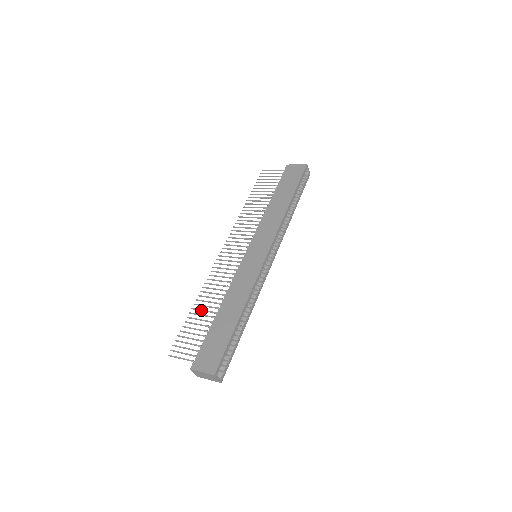
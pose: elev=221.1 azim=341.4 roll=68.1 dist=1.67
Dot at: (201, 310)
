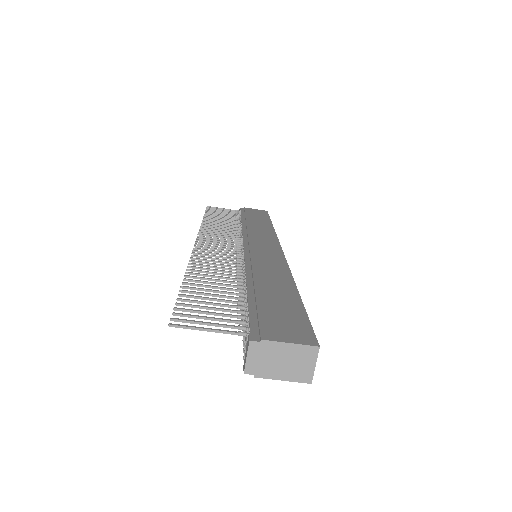
Dot at: occluded
